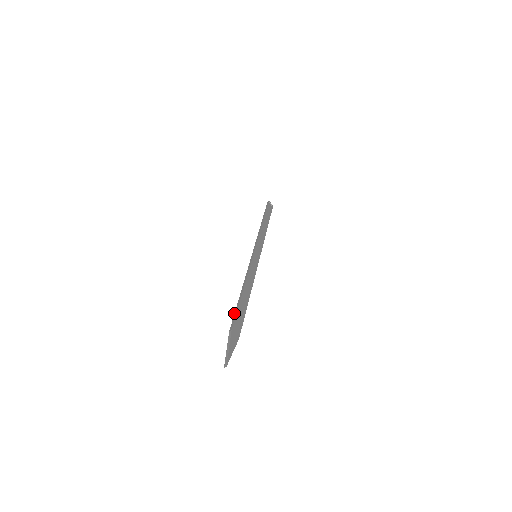
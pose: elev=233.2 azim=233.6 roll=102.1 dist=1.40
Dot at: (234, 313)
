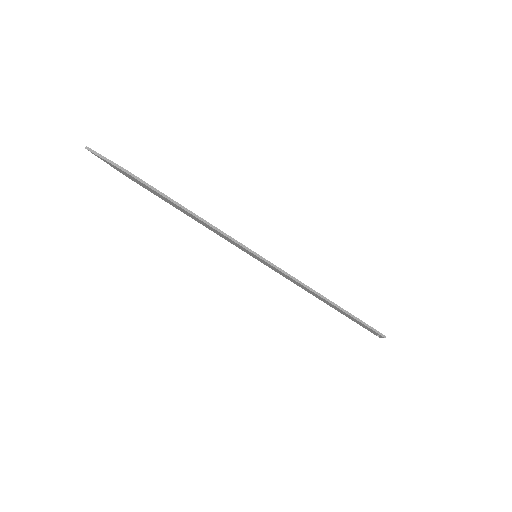
Dot at: occluded
